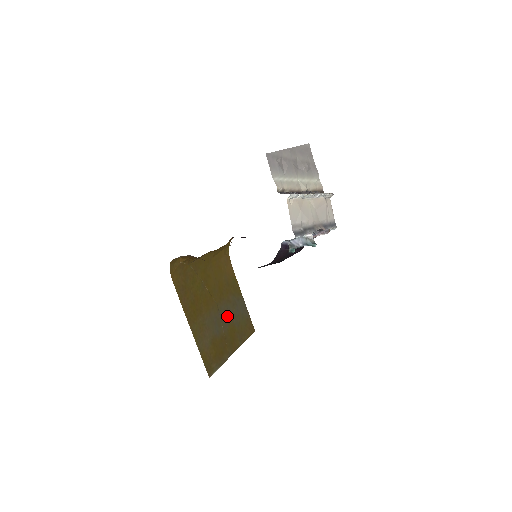
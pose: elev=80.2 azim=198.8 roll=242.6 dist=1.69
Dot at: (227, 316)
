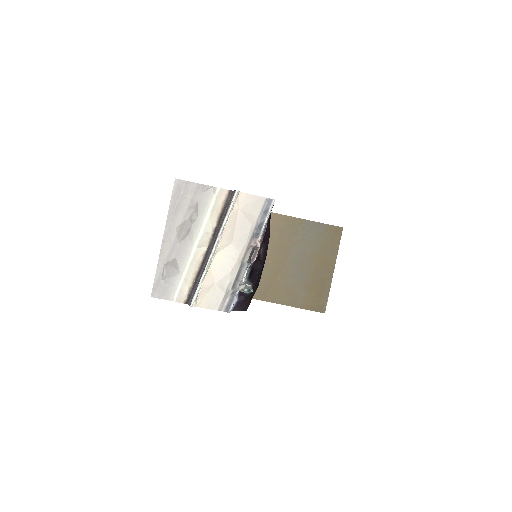
Dot at: (304, 255)
